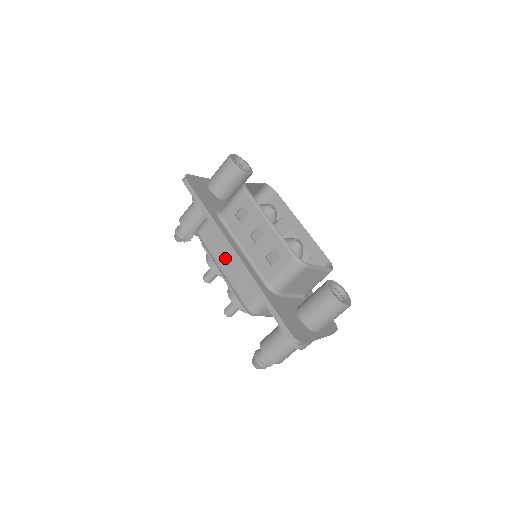
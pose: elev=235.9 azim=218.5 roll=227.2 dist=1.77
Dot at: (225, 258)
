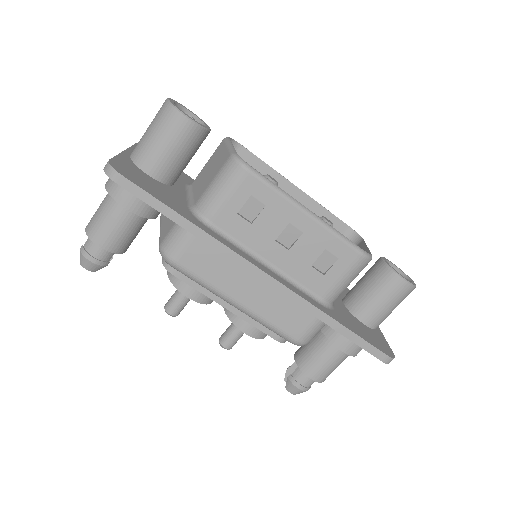
Dot at: (242, 286)
